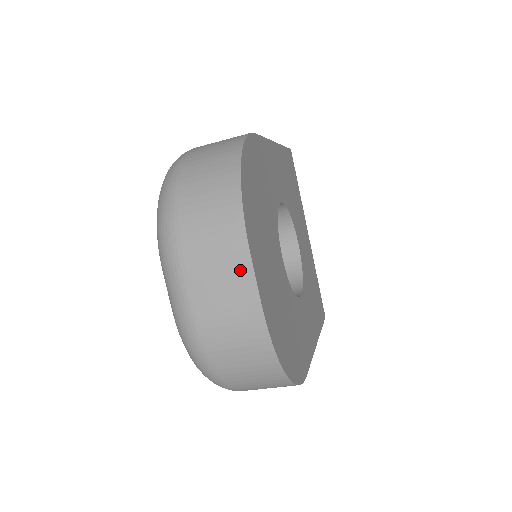
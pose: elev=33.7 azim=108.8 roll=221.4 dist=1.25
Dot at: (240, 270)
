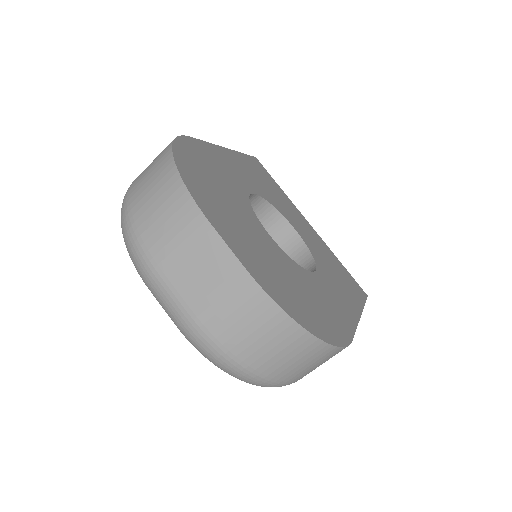
Dot at: (209, 245)
